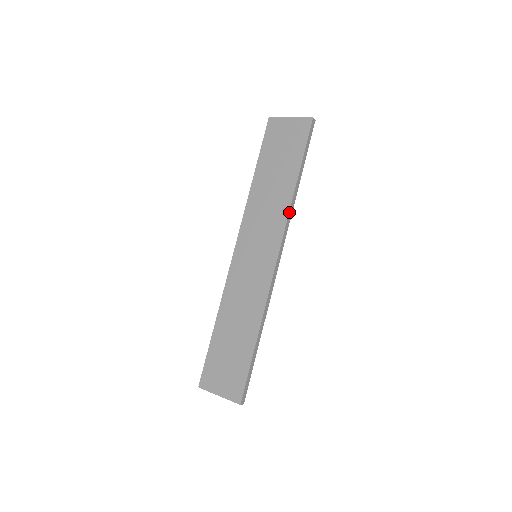
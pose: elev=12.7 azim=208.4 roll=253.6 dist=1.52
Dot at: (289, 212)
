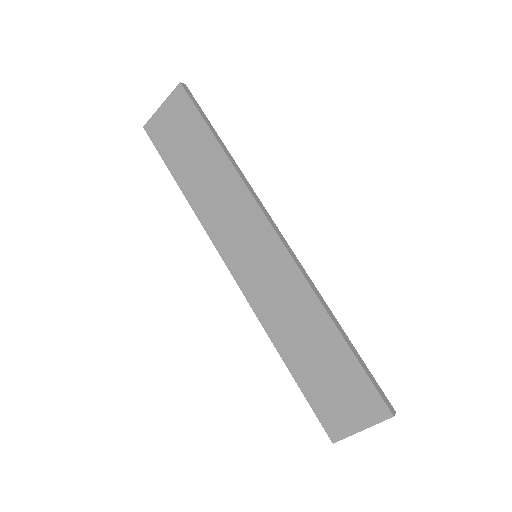
Dot at: (244, 183)
